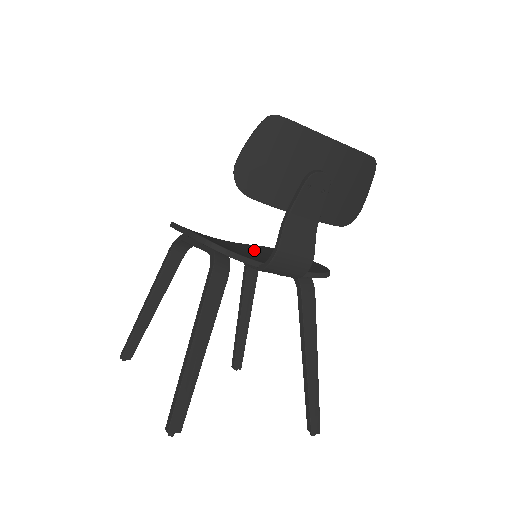
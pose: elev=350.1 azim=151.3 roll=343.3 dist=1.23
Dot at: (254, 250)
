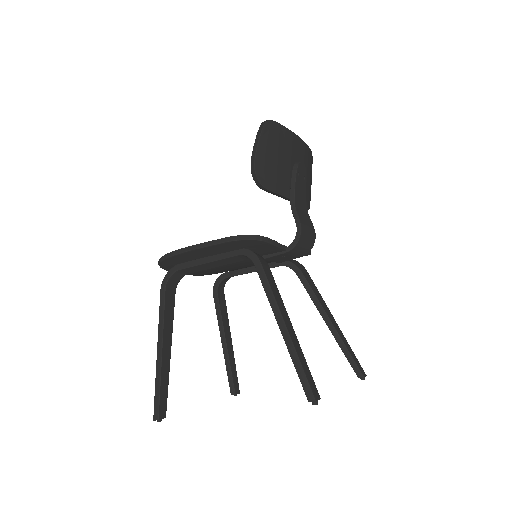
Dot at: occluded
